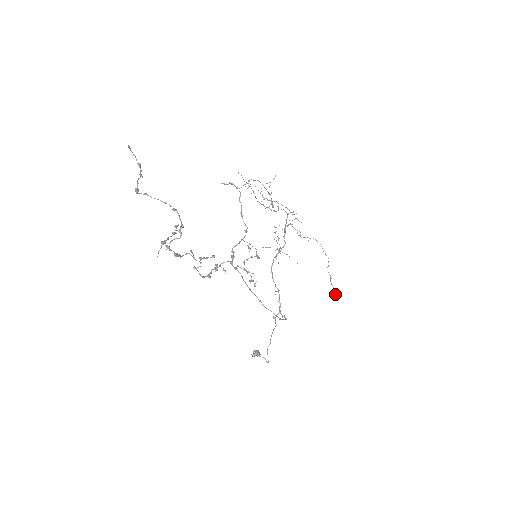
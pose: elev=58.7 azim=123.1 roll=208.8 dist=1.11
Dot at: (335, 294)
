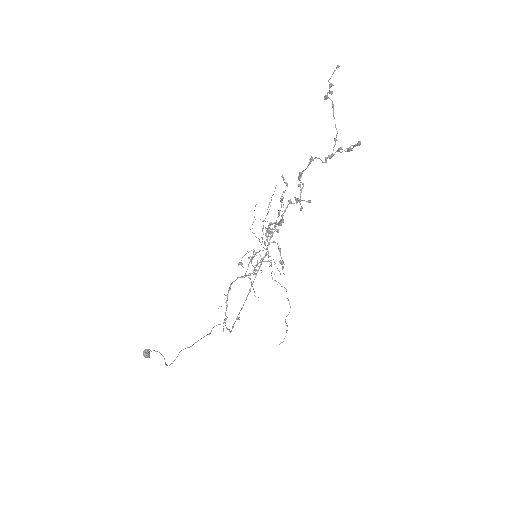
Dot at: (282, 342)
